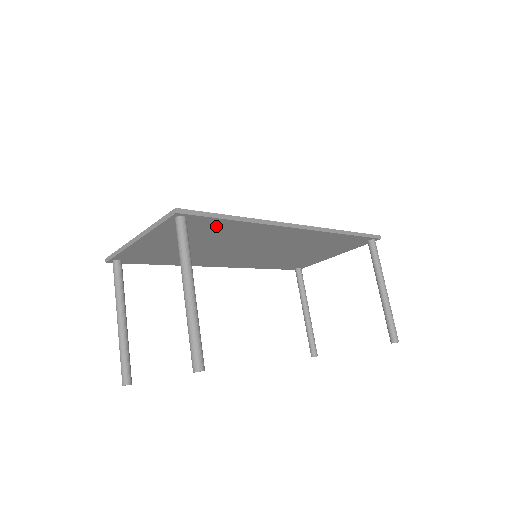
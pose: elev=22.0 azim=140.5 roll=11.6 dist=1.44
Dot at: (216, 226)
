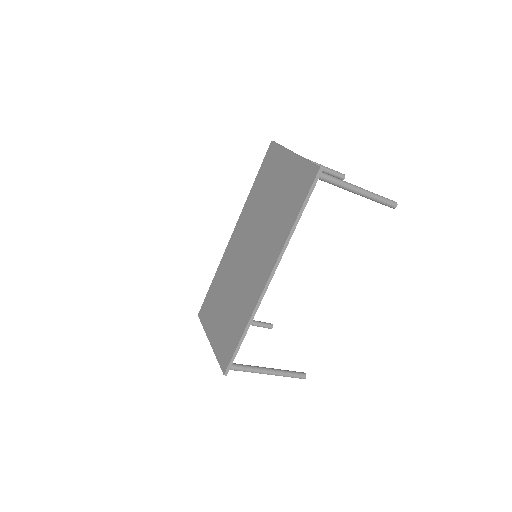
Dot at: occluded
